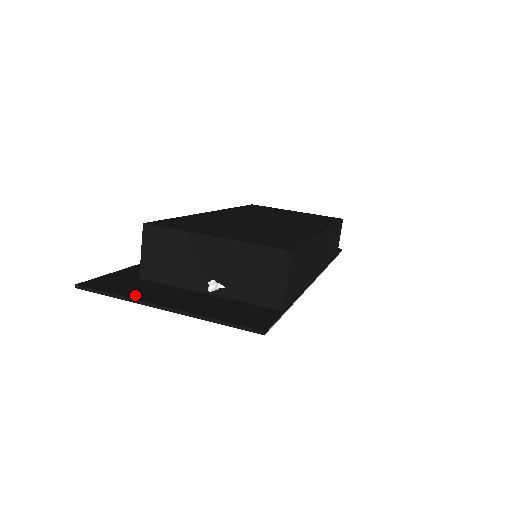
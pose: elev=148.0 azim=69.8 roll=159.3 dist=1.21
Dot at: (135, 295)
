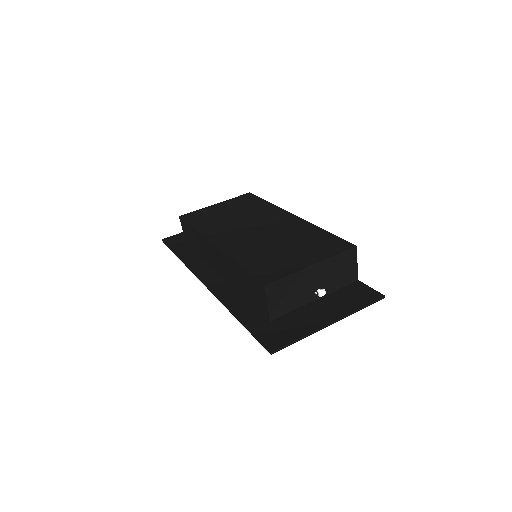
Dot at: (306, 330)
